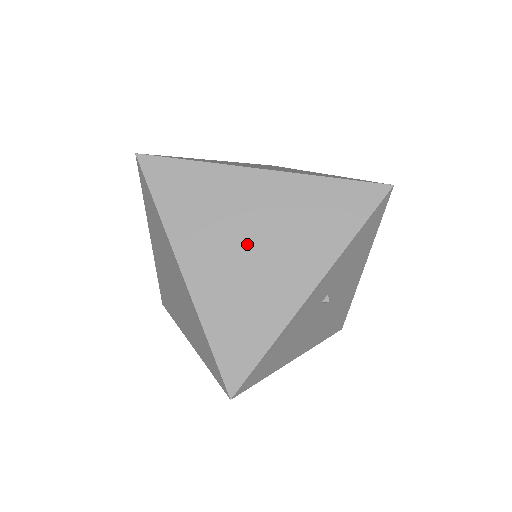
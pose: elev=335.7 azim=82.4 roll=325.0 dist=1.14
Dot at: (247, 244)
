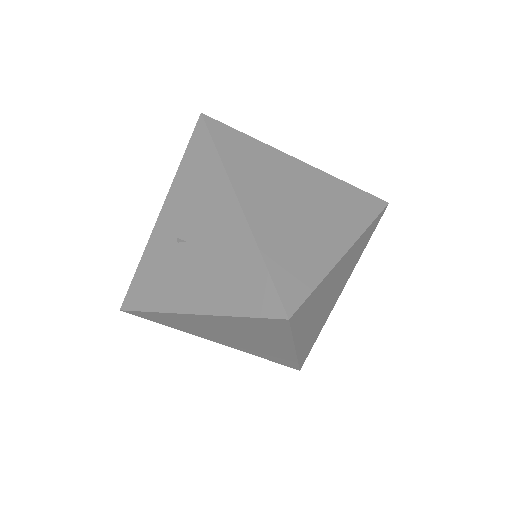
Dot at: (327, 301)
